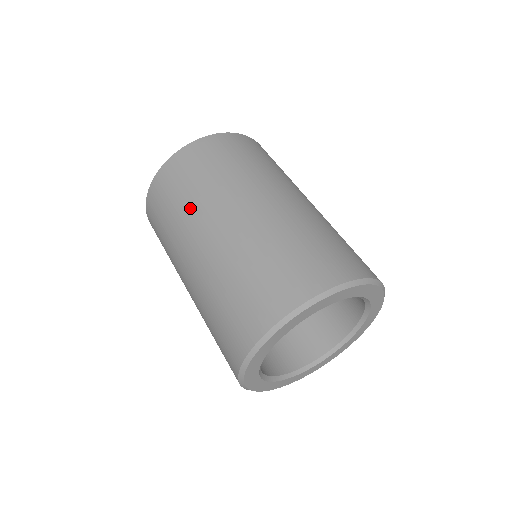
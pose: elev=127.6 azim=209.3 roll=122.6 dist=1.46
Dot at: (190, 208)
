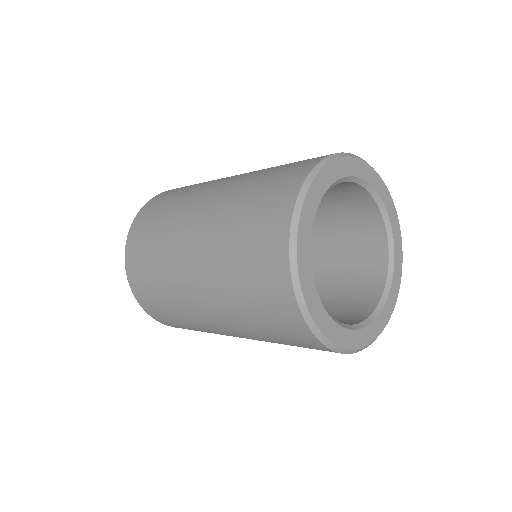
Dot at: occluded
